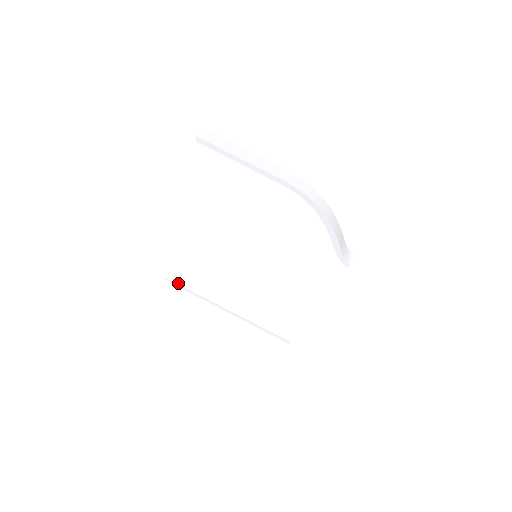
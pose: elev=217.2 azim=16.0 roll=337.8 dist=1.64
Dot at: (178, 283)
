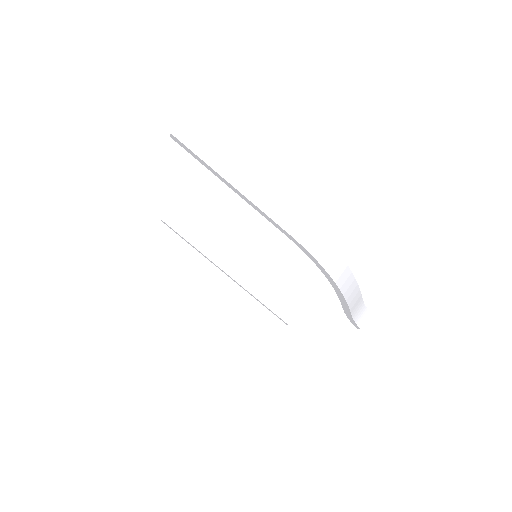
Dot at: (175, 230)
